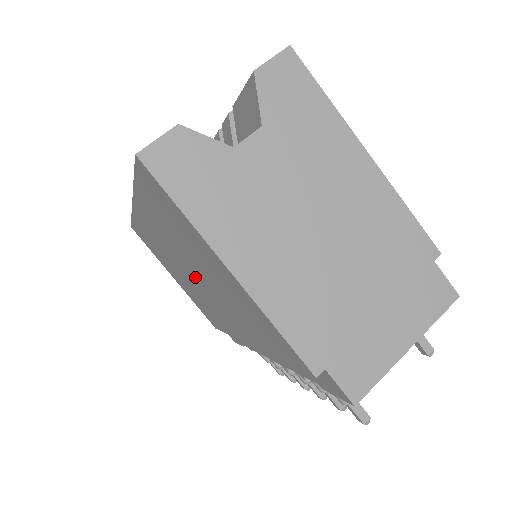
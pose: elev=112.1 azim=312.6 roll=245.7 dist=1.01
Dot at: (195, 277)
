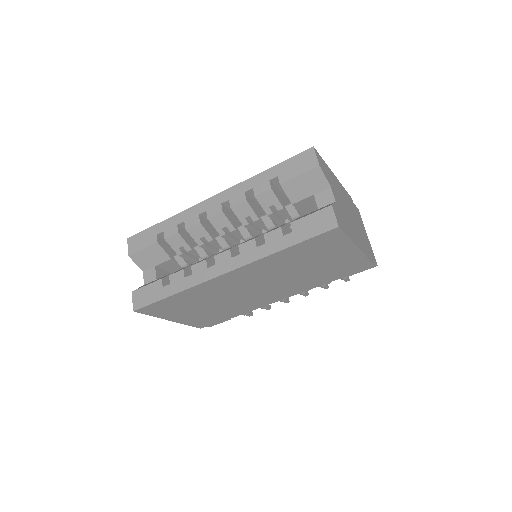
Dot at: (267, 284)
